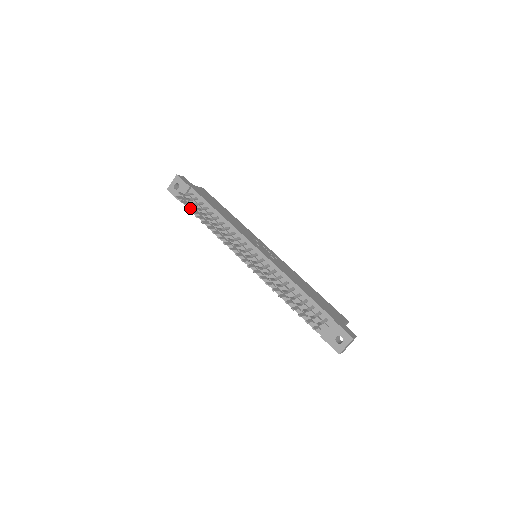
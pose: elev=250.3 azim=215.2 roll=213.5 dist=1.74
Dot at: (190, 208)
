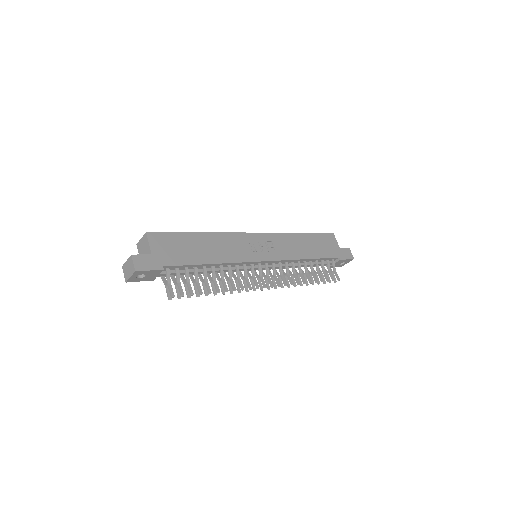
Dot at: (188, 290)
